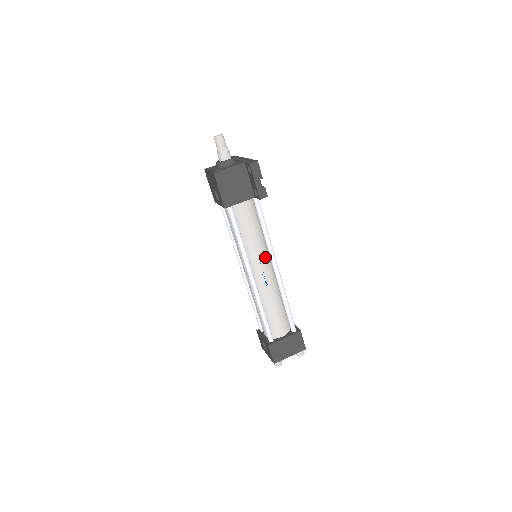
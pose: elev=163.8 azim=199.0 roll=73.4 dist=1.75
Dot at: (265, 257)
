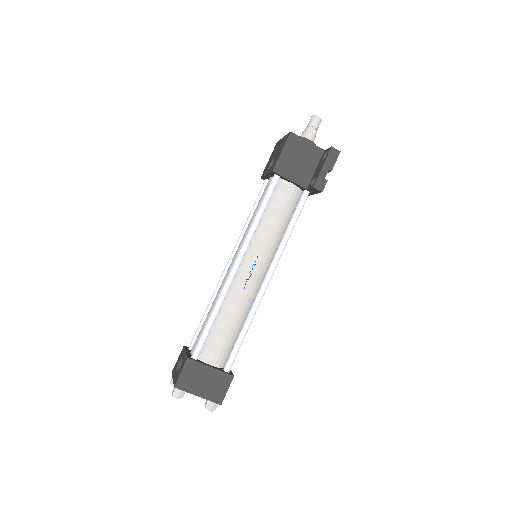
Dot at: (266, 259)
